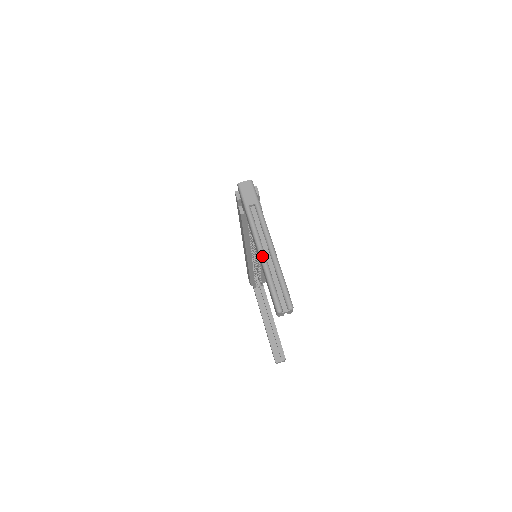
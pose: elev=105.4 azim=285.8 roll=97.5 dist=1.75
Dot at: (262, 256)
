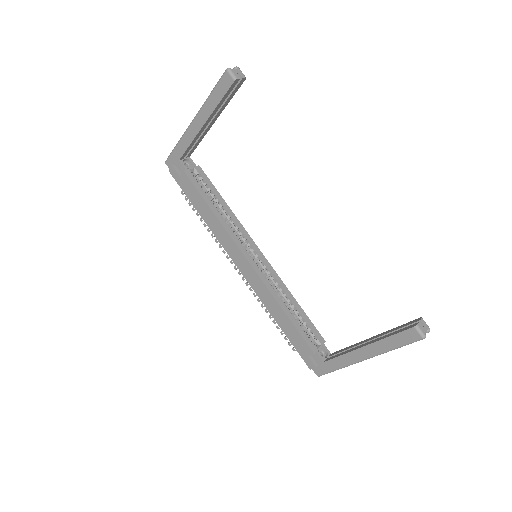
Dot at: (199, 110)
